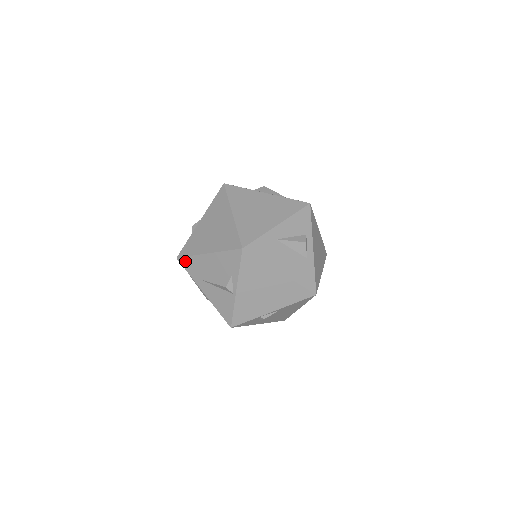
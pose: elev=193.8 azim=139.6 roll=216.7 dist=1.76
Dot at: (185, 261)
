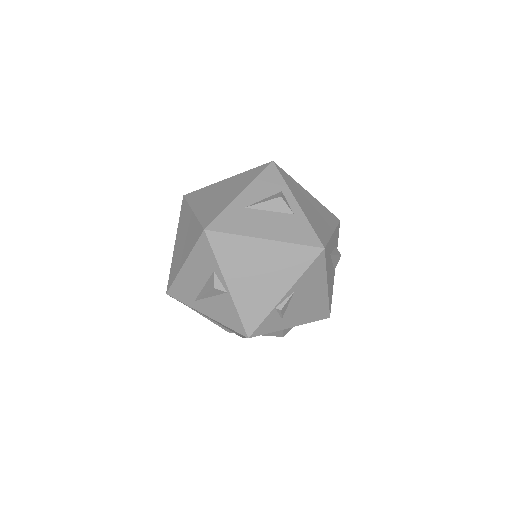
Dot at: (173, 291)
